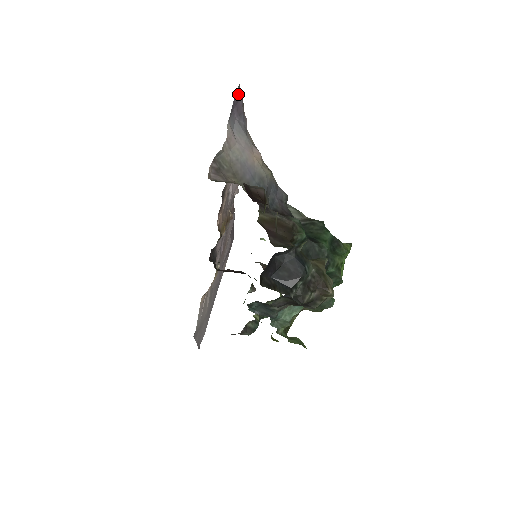
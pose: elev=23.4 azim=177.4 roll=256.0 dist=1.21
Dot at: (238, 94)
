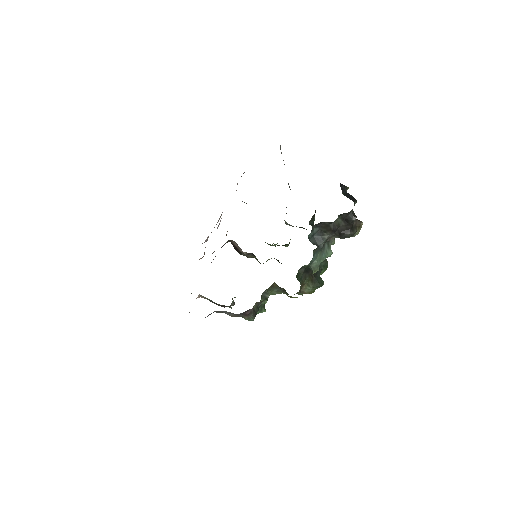
Dot at: occluded
